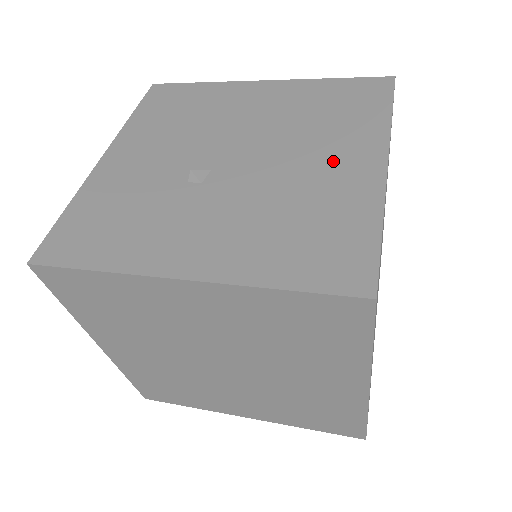
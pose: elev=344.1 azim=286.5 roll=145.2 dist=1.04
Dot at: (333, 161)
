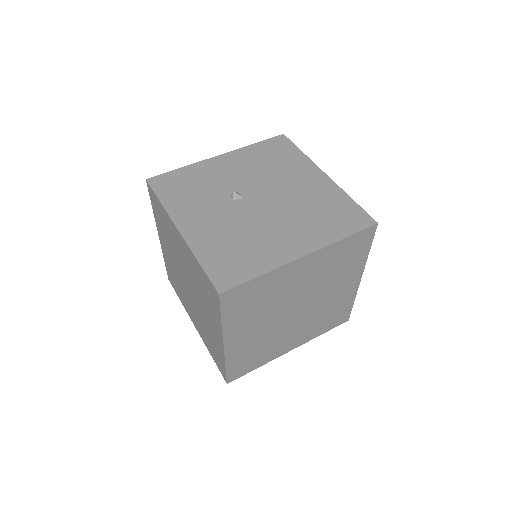
Dot at: (288, 236)
